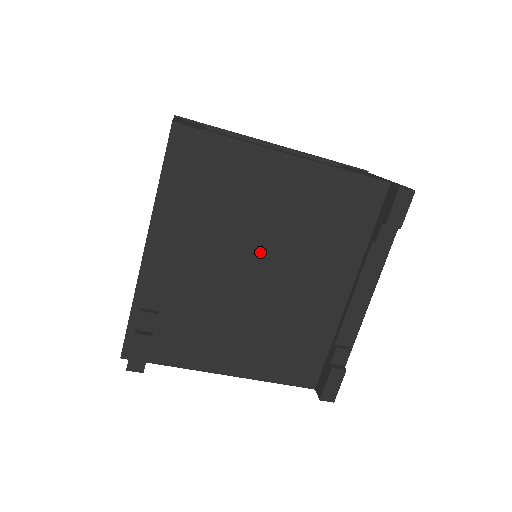
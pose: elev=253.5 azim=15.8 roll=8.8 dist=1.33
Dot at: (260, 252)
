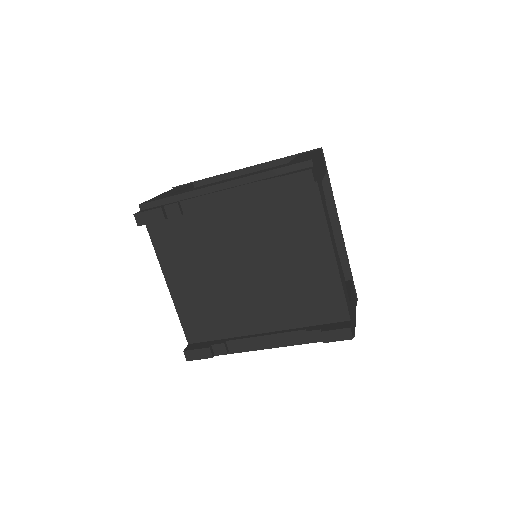
Dot at: (259, 260)
